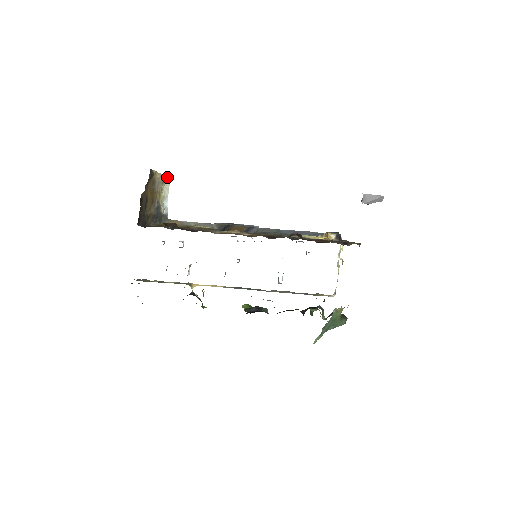
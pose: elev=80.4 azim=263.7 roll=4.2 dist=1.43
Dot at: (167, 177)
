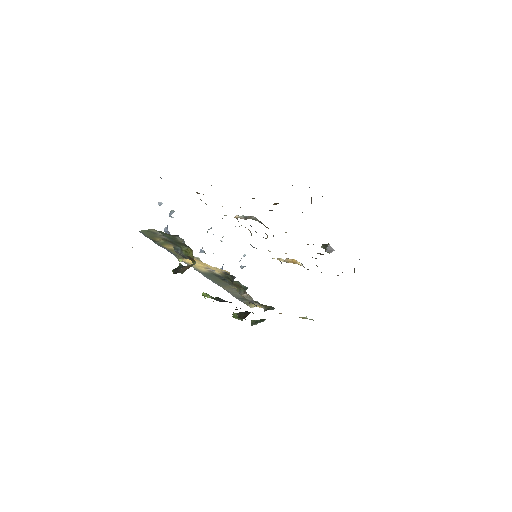
Dot at: occluded
